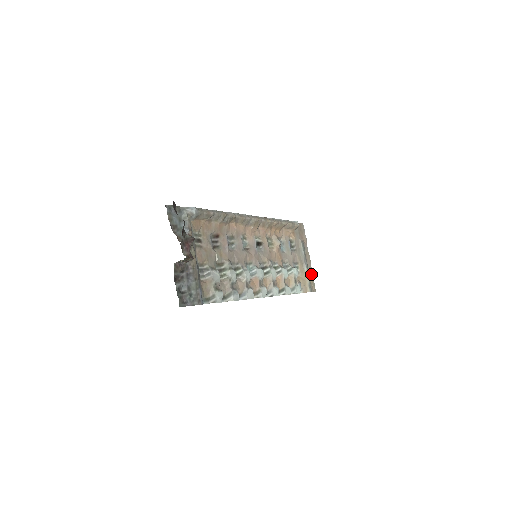
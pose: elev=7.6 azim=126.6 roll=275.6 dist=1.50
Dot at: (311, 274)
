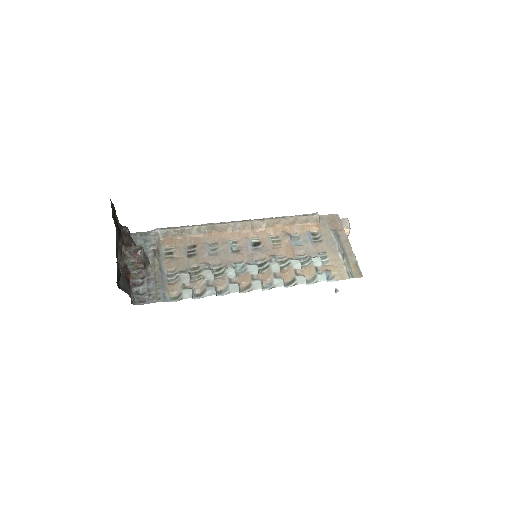
Dot at: (353, 260)
